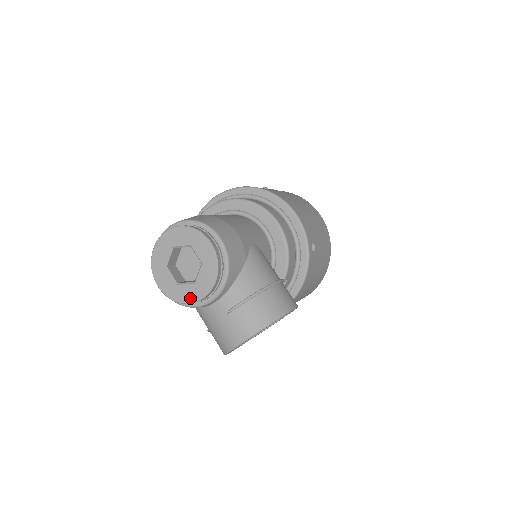
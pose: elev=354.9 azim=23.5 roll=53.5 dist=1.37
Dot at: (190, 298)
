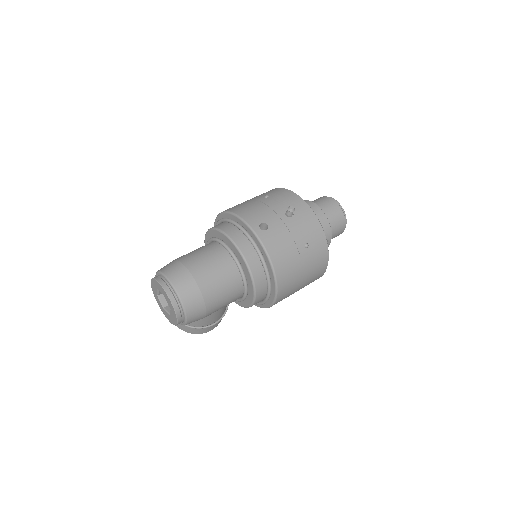
Dot at: (159, 304)
